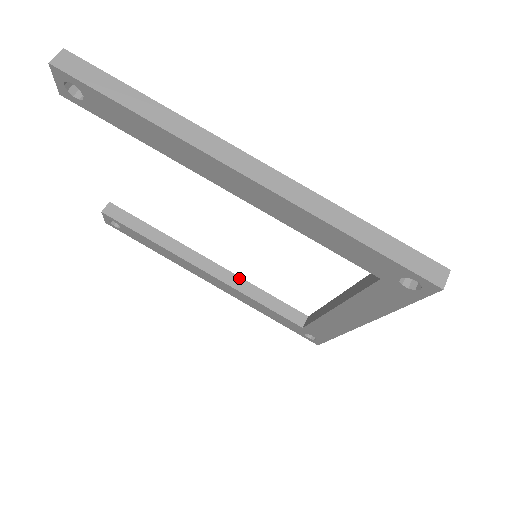
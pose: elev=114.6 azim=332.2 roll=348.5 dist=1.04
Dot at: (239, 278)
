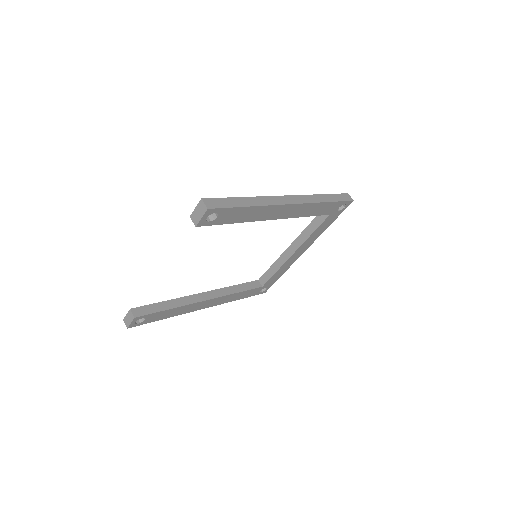
Dot at: (222, 289)
